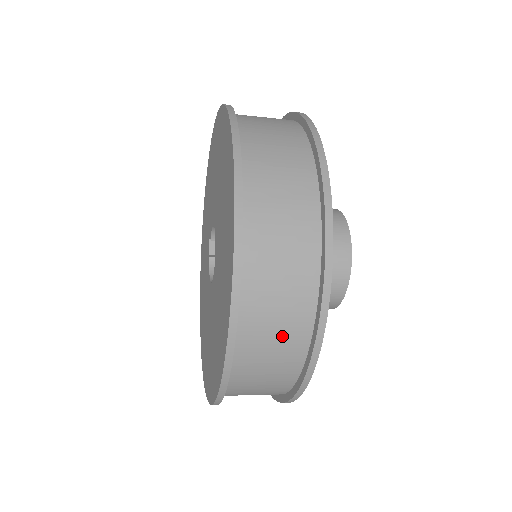
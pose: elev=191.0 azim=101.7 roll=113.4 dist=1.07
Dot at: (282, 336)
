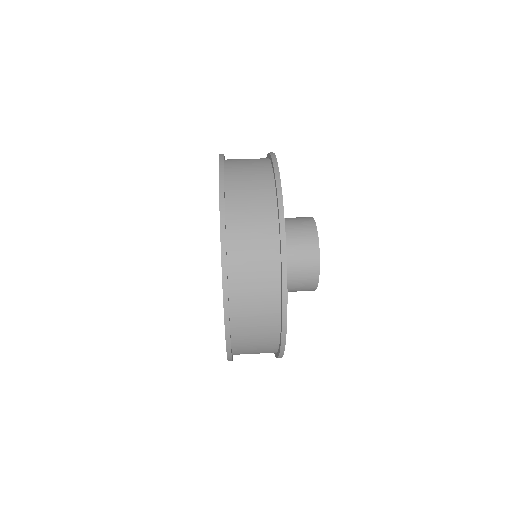
Dot at: (261, 333)
